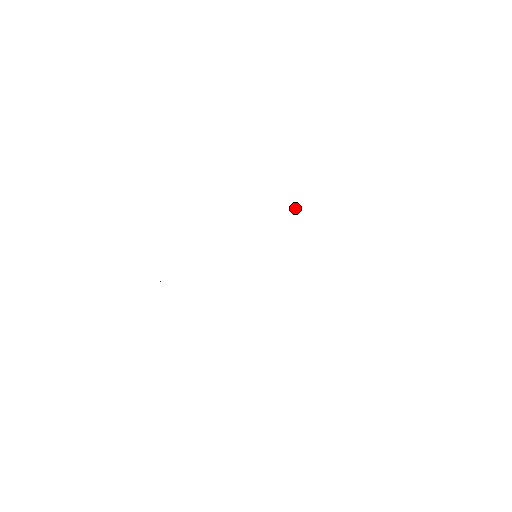
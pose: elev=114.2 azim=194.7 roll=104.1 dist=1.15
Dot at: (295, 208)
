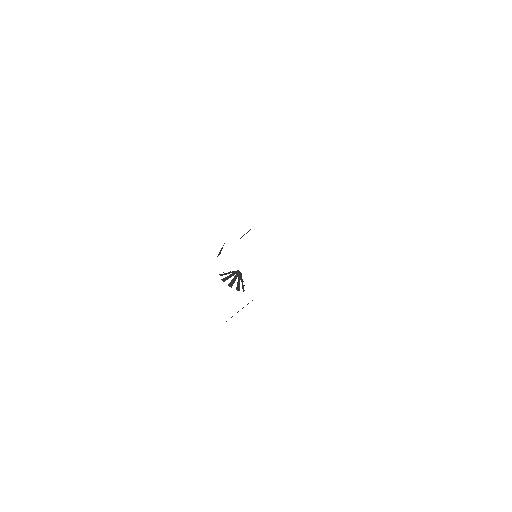
Dot at: (234, 278)
